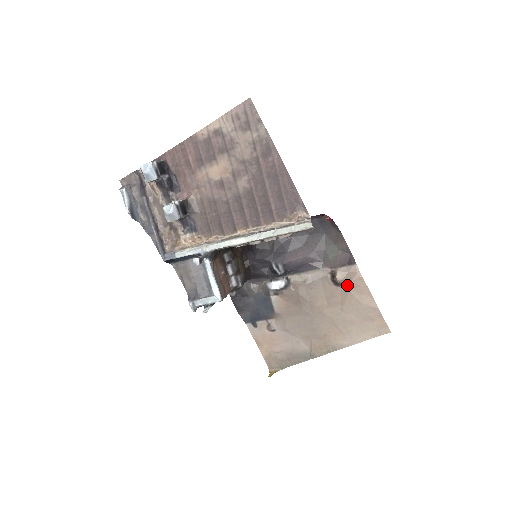
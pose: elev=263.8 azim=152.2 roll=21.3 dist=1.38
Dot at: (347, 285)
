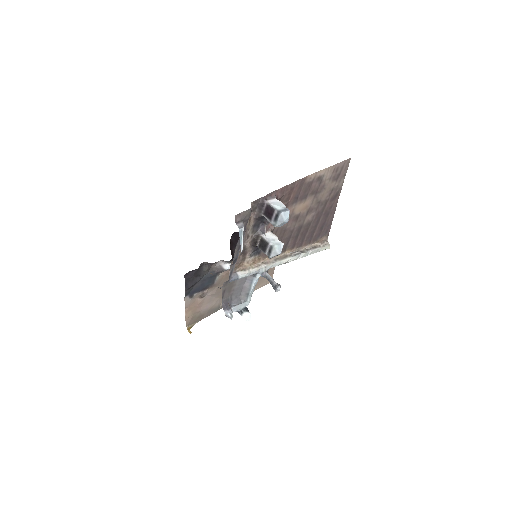
Dot at: occluded
